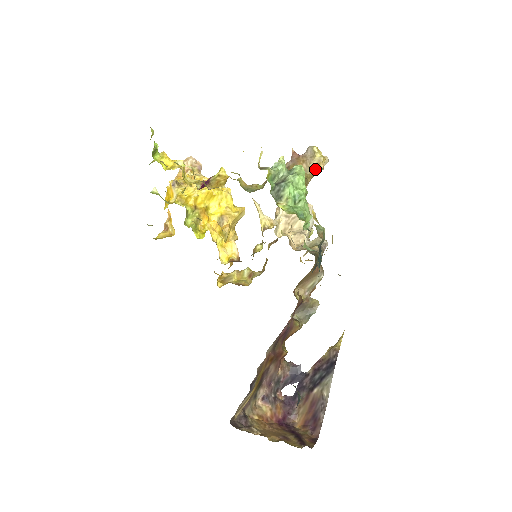
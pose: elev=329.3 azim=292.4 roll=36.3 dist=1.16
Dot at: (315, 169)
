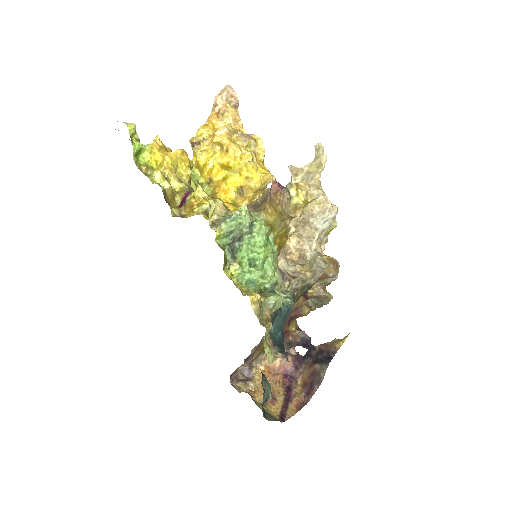
Dot at: (290, 216)
